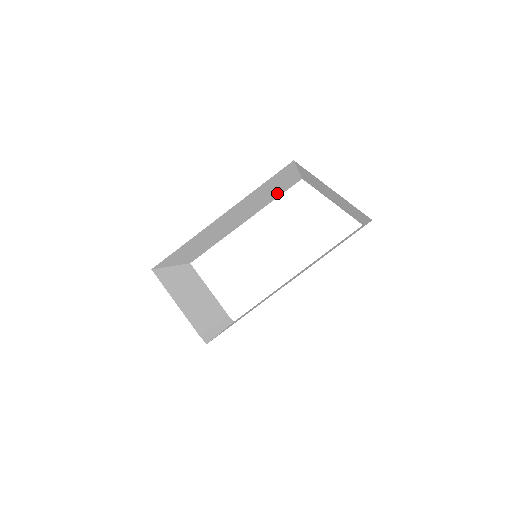
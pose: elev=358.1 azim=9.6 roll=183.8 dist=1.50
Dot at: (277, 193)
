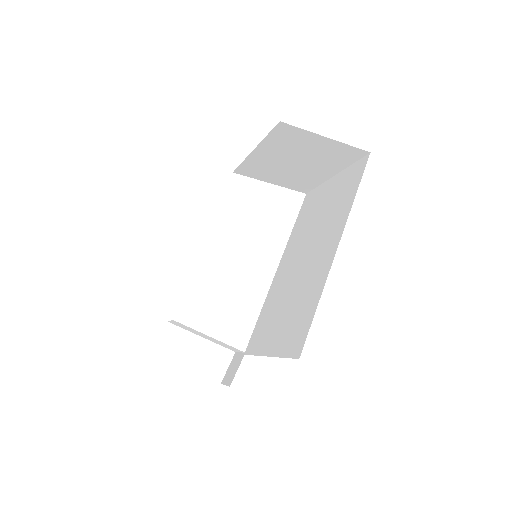
Dot at: occluded
